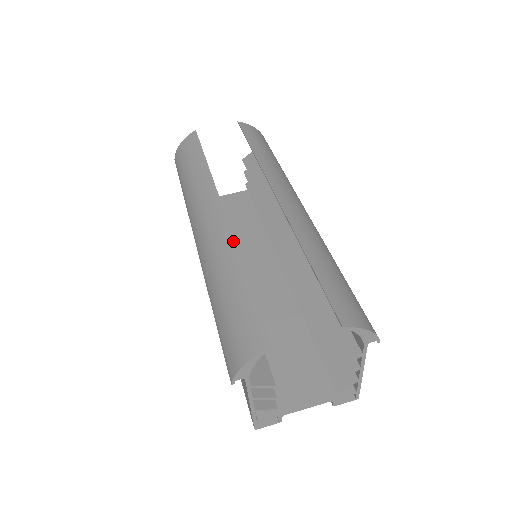
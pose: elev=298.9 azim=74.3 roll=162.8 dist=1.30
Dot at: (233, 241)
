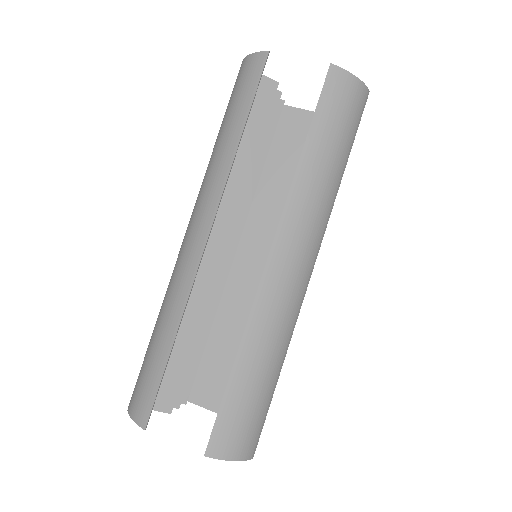
Dot at: (188, 292)
